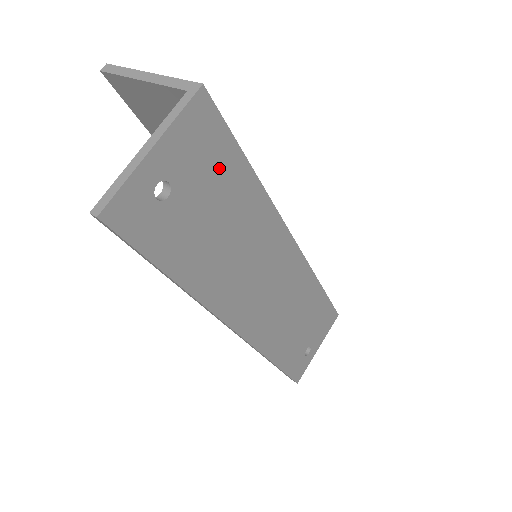
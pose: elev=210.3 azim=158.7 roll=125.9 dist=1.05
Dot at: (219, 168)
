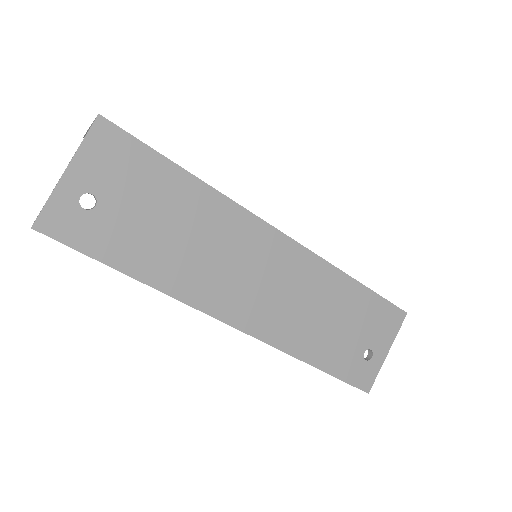
Dot at: (144, 176)
